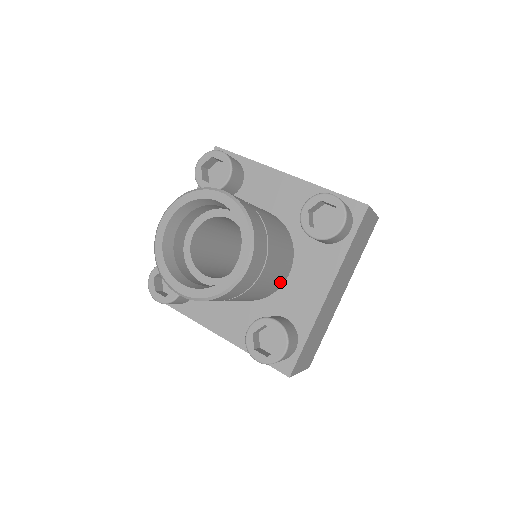
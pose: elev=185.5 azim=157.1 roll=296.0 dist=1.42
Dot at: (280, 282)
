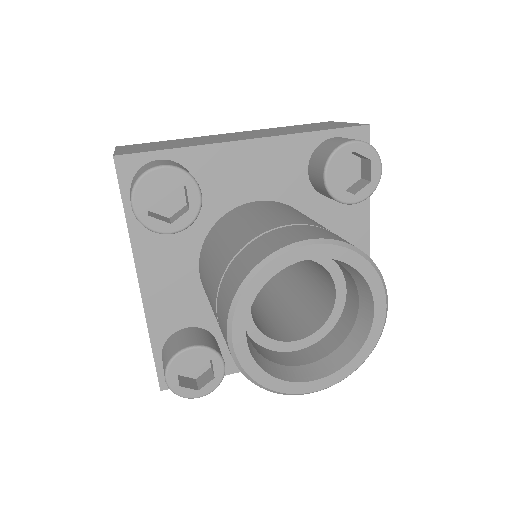
Dot at: occluded
